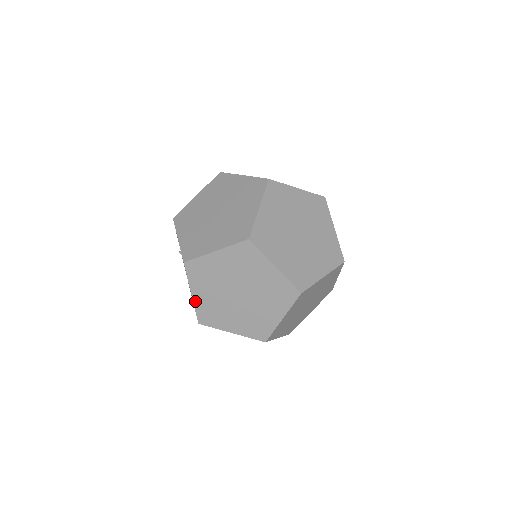
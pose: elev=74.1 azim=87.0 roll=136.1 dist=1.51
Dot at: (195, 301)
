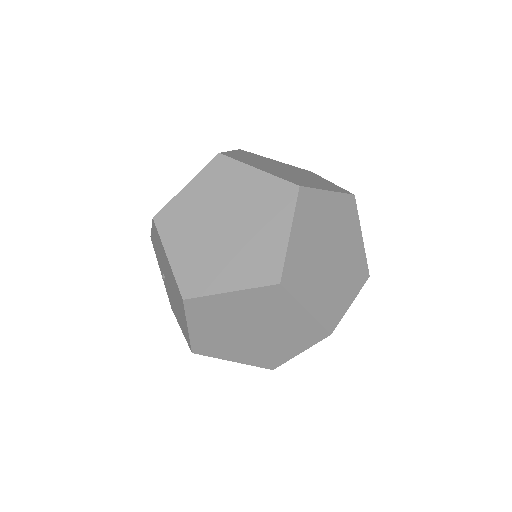
Dot at: (173, 265)
